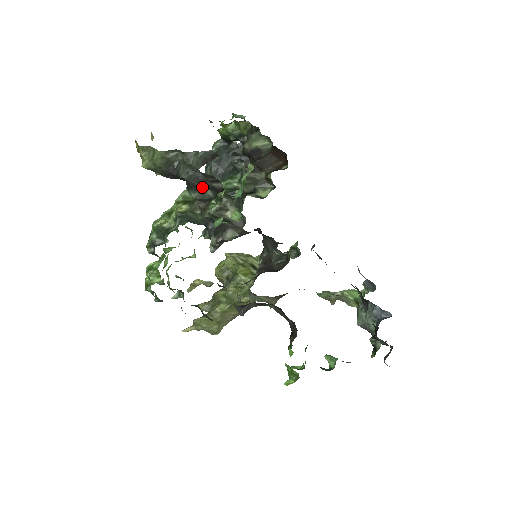
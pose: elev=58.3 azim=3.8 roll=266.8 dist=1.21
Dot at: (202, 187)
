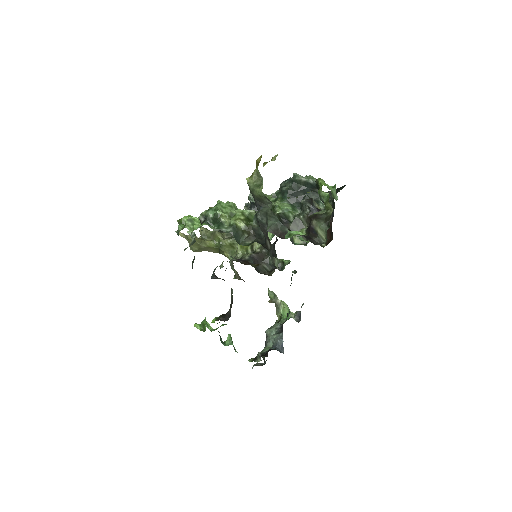
Dot at: (262, 230)
